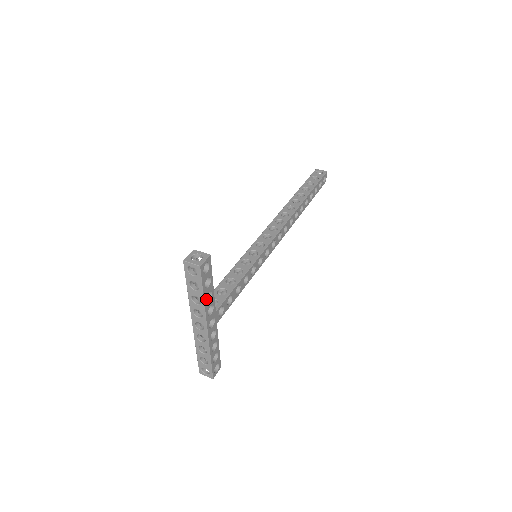
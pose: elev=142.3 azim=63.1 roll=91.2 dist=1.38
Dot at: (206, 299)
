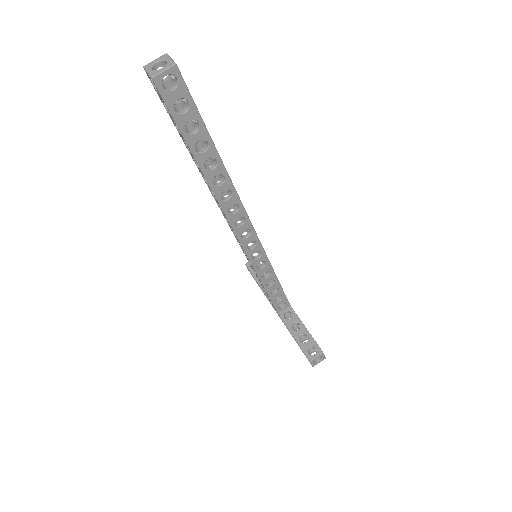
Dot at: (299, 324)
